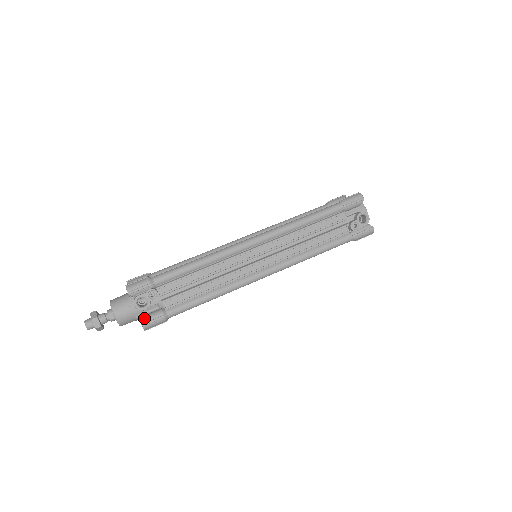
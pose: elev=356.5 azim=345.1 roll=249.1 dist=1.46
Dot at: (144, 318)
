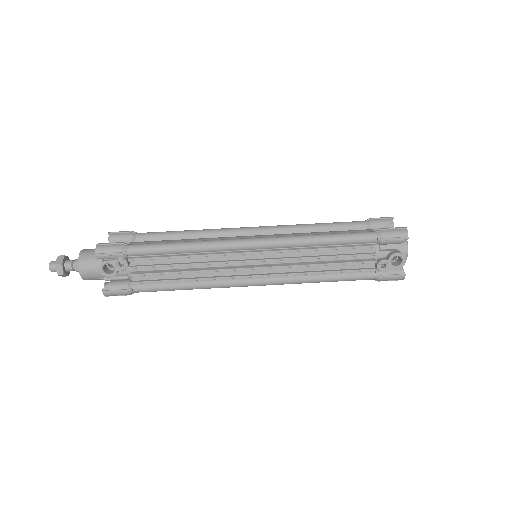
Dot at: (107, 284)
